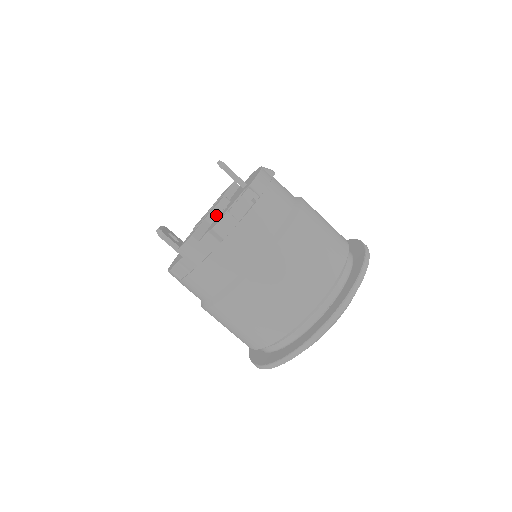
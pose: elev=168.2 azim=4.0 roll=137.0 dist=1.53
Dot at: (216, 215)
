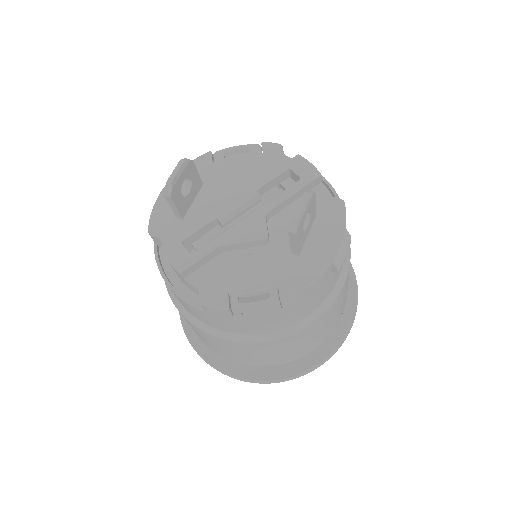
Dot at: (237, 248)
